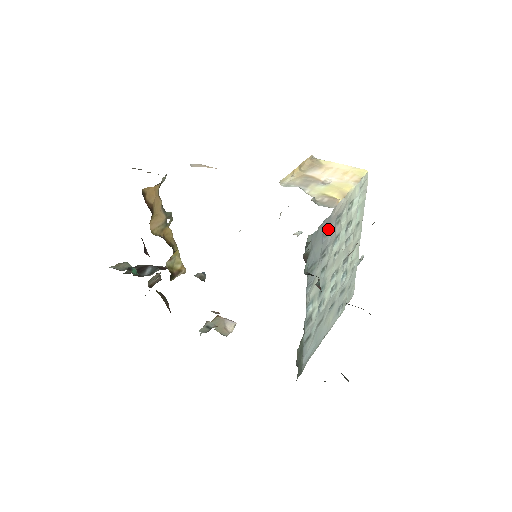
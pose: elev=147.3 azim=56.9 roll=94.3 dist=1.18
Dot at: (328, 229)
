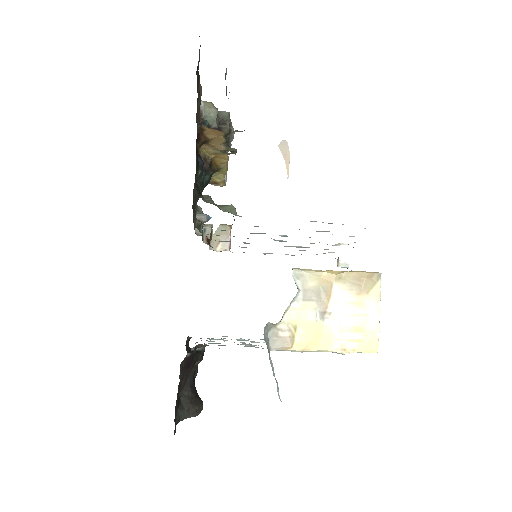
Dot at: occluded
